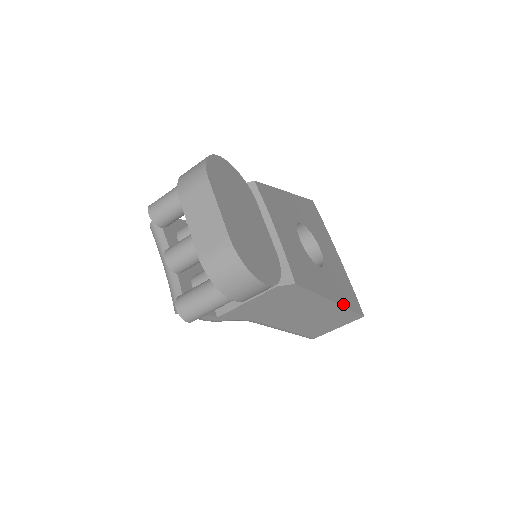
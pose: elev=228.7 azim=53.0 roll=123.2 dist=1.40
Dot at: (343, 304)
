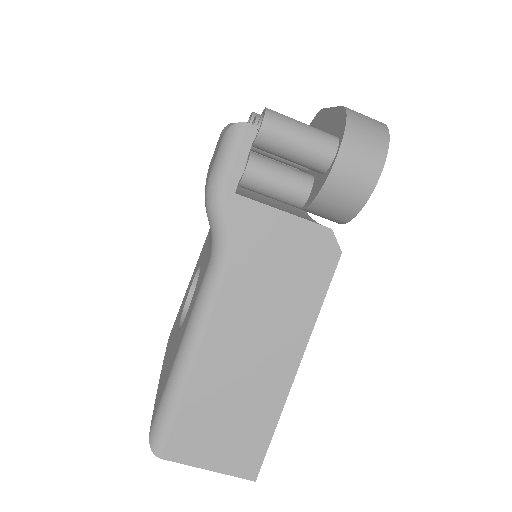
Dot at: (284, 400)
